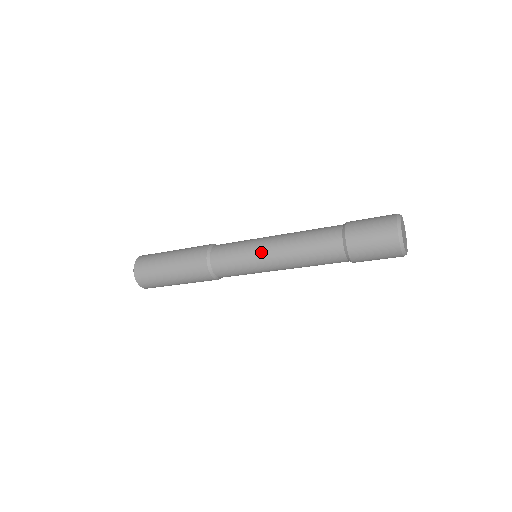
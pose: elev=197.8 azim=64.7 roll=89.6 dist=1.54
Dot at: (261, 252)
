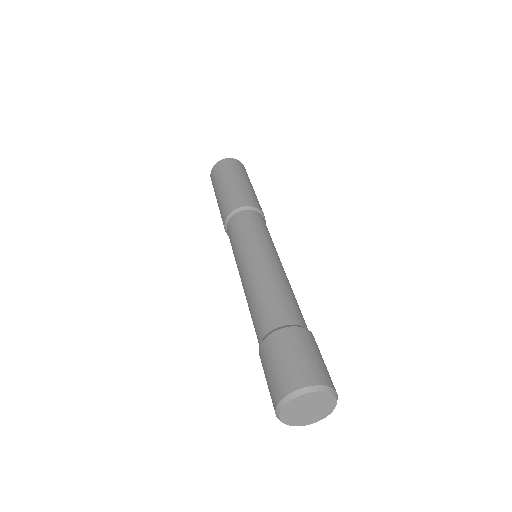
Dot at: occluded
